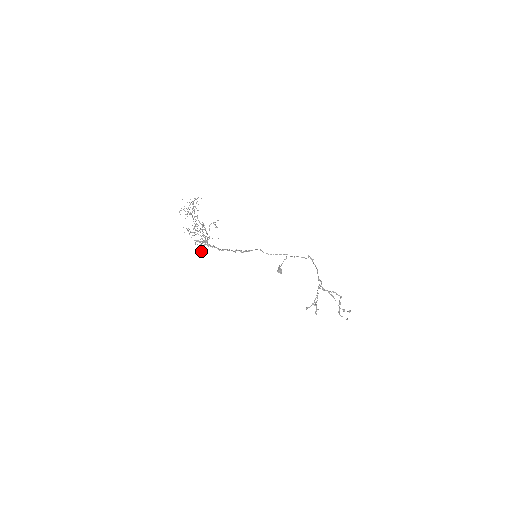
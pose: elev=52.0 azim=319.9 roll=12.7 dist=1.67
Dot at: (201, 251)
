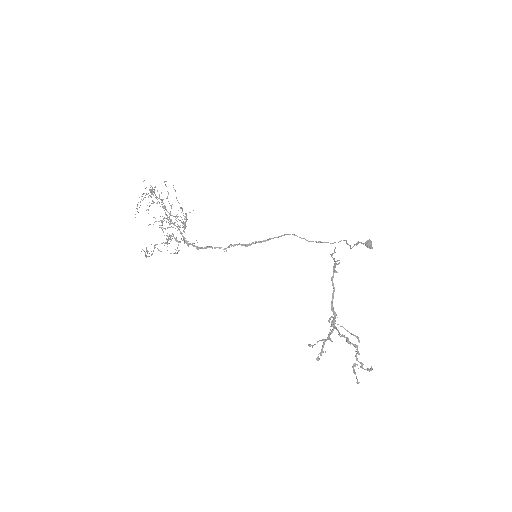
Dot at: occluded
